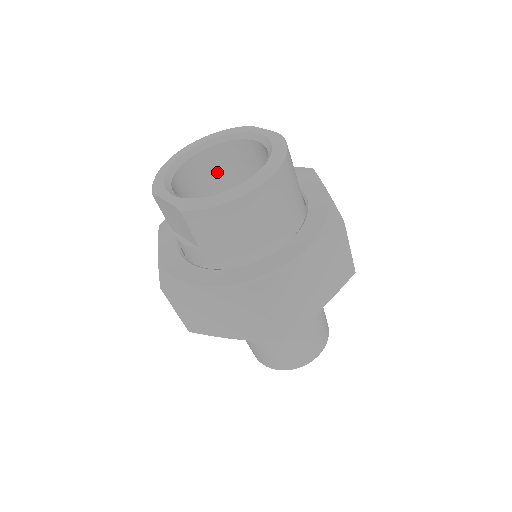
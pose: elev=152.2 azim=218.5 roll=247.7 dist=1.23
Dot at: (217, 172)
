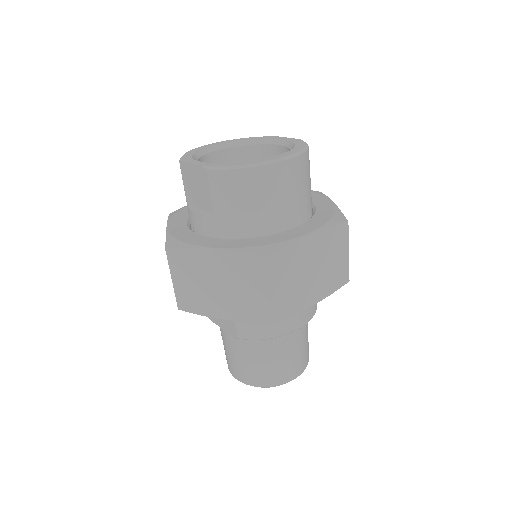
Dot at: occluded
